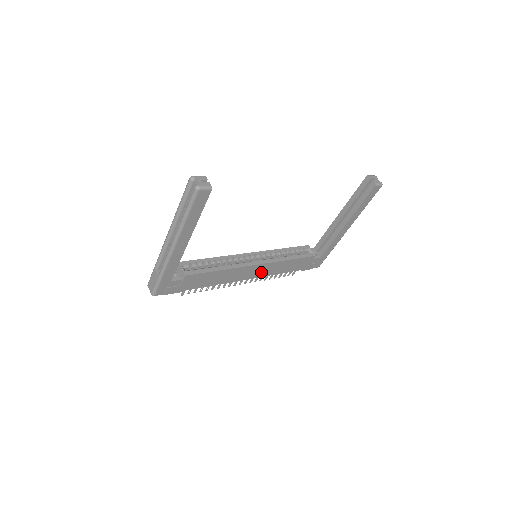
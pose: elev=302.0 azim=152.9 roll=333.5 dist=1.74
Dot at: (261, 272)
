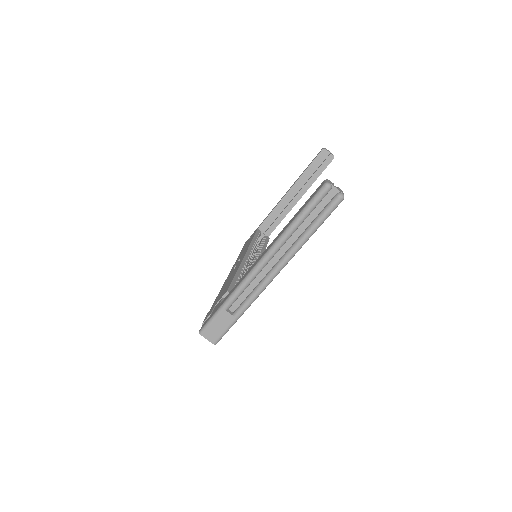
Dot at: occluded
